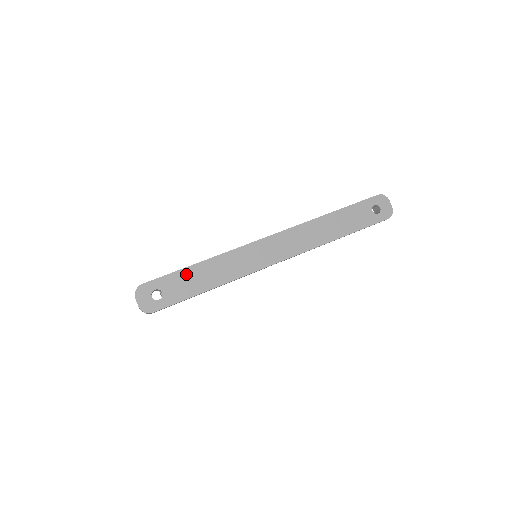
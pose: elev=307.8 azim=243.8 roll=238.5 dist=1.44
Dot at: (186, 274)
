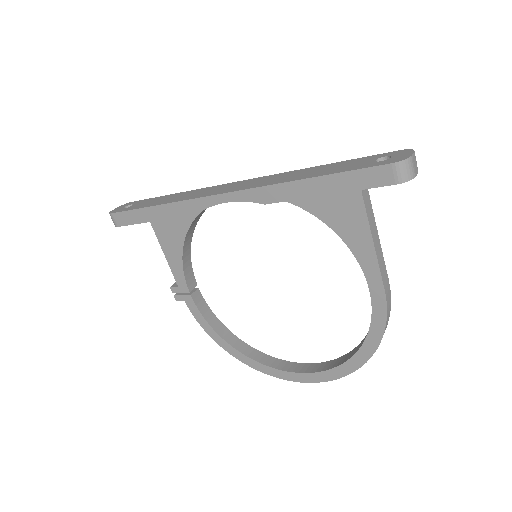
Dot at: (157, 199)
